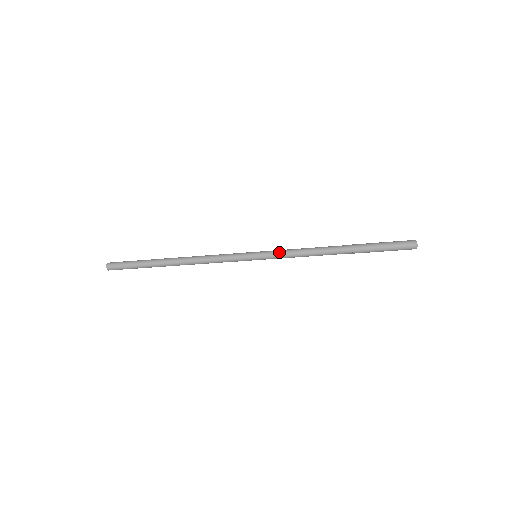
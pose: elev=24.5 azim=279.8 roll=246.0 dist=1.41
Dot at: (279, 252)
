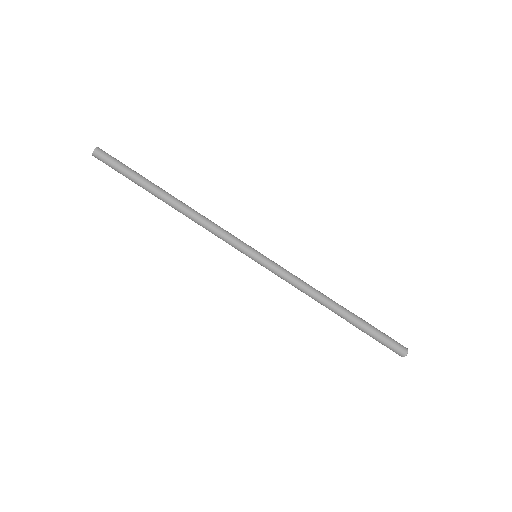
Dot at: (282, 267)
